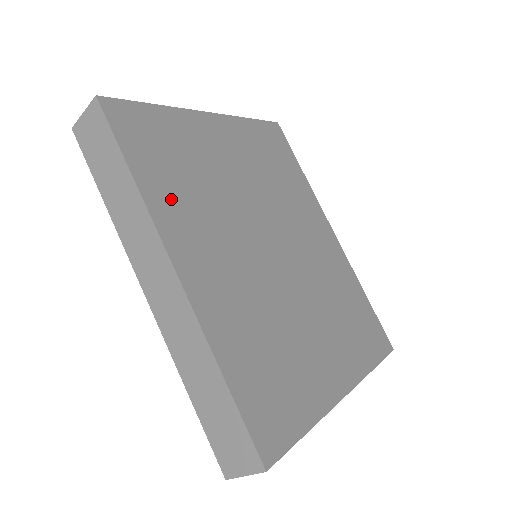
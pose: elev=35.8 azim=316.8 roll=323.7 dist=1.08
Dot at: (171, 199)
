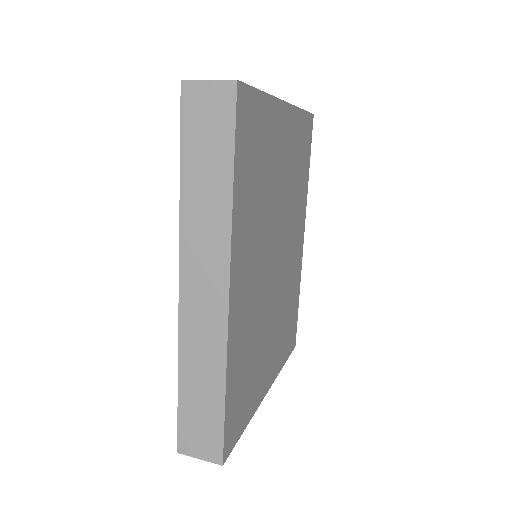
Dot at: (245, 213)
